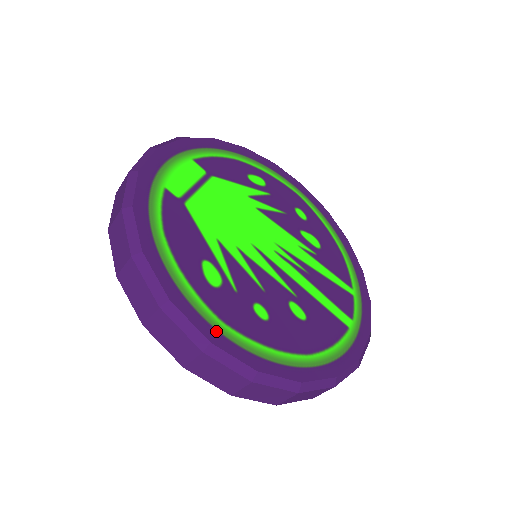
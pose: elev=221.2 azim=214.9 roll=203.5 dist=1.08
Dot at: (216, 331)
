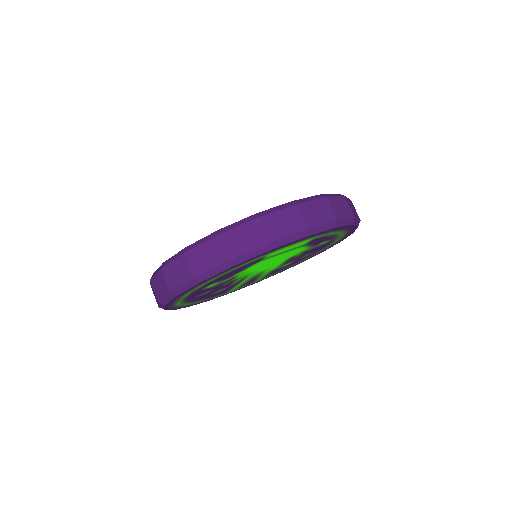
Dot at: occluded
